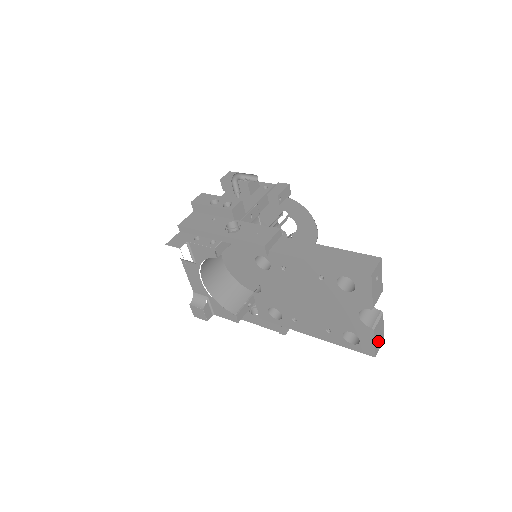
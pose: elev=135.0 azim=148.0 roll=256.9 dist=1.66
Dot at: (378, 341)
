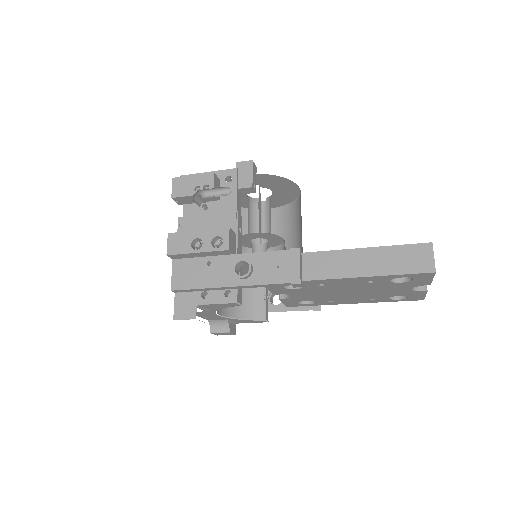
Dot at: occluded
